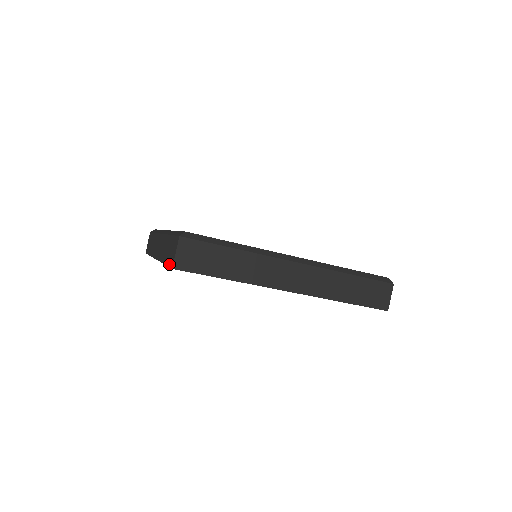
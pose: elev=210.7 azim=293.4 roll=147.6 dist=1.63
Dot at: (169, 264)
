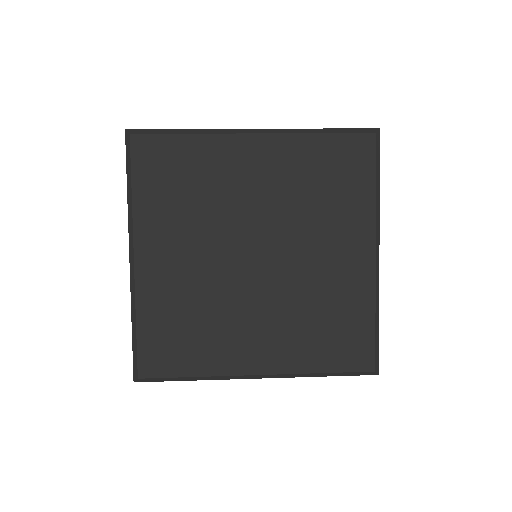
Dot at: occluded
